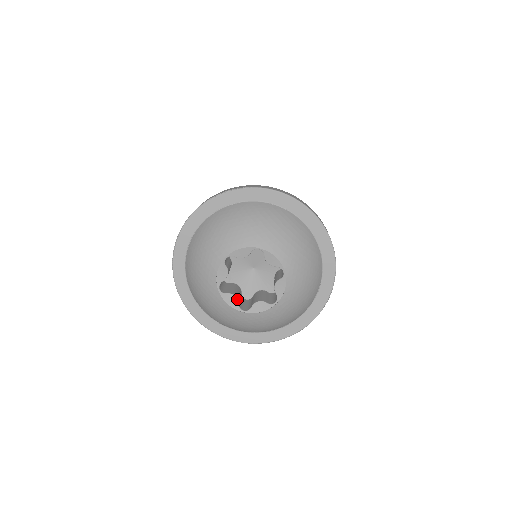
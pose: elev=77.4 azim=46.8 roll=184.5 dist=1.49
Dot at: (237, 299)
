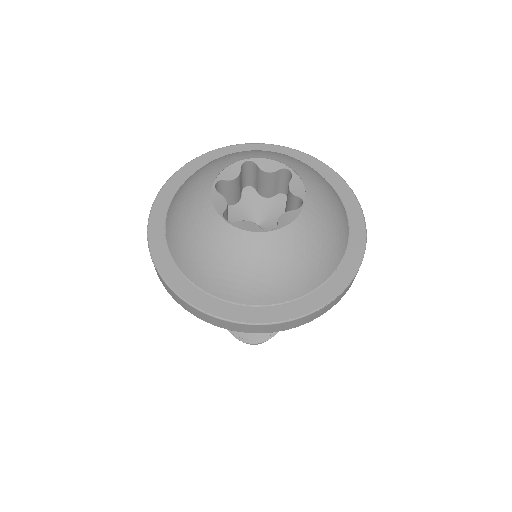
Dot at: (254, 223)
